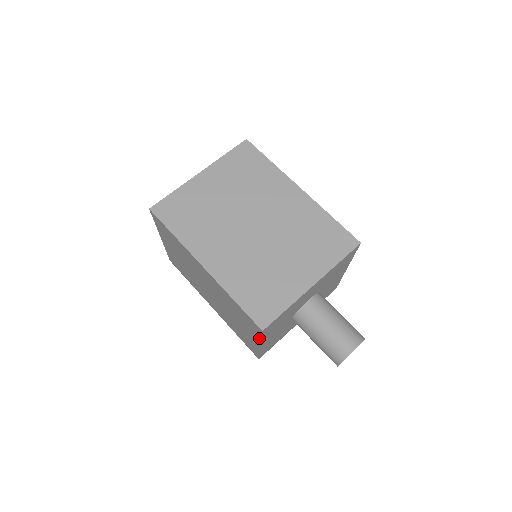
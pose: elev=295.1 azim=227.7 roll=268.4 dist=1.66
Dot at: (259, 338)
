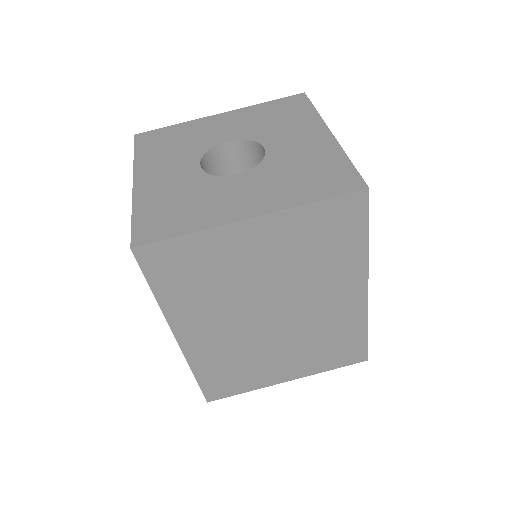
Dot at: occluded
